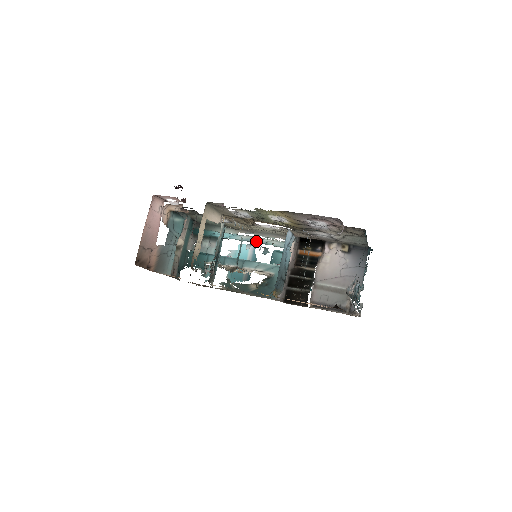
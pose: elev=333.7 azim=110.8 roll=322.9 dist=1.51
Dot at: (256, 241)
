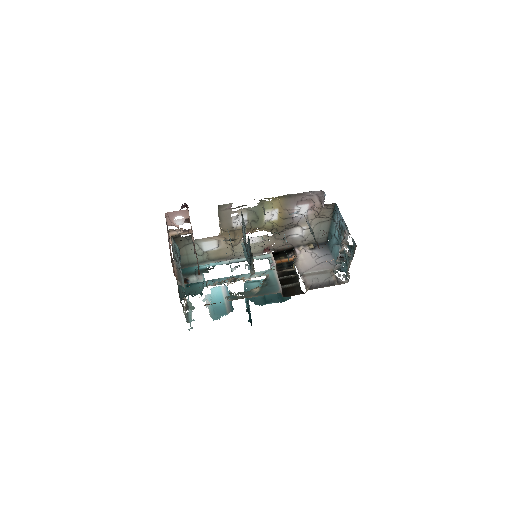
Dot at: (241, 260)
